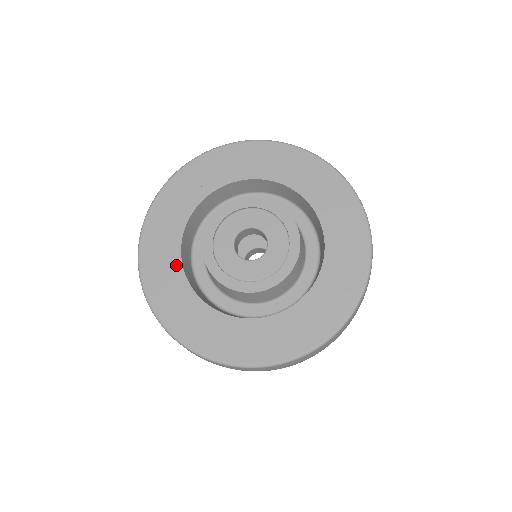
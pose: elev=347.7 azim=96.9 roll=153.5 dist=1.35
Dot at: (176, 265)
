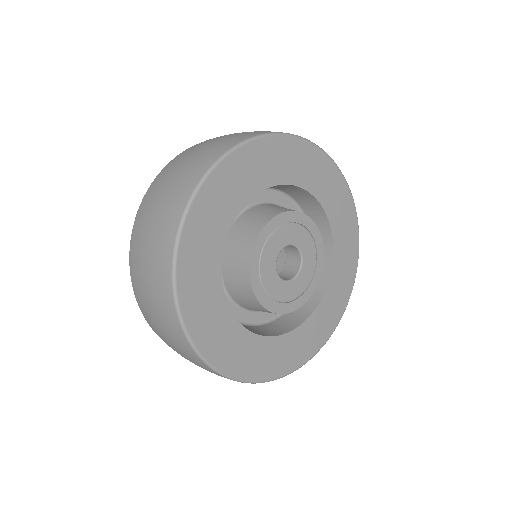
Dot at: (216, 257)
